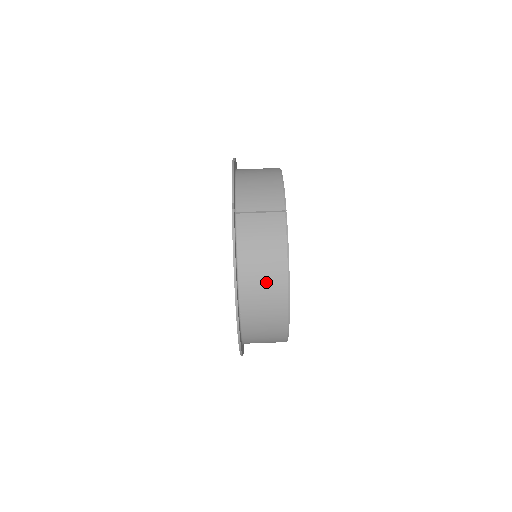
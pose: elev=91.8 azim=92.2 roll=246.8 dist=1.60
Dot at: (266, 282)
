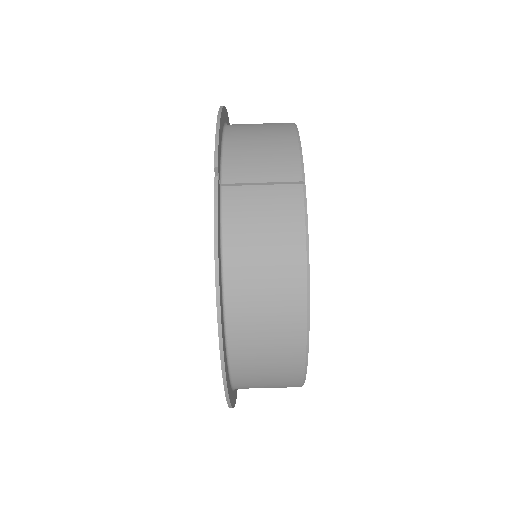
Dot at: (270, 300)
